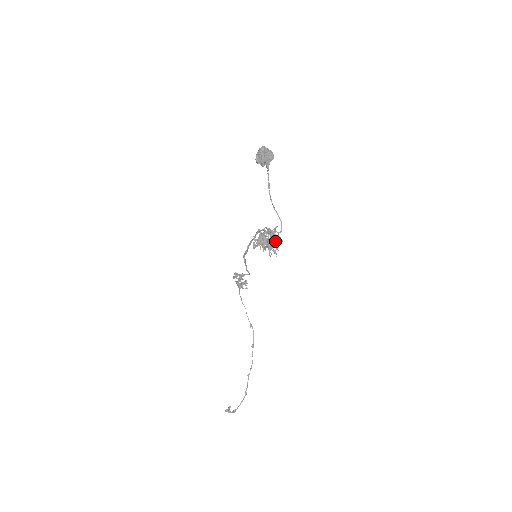
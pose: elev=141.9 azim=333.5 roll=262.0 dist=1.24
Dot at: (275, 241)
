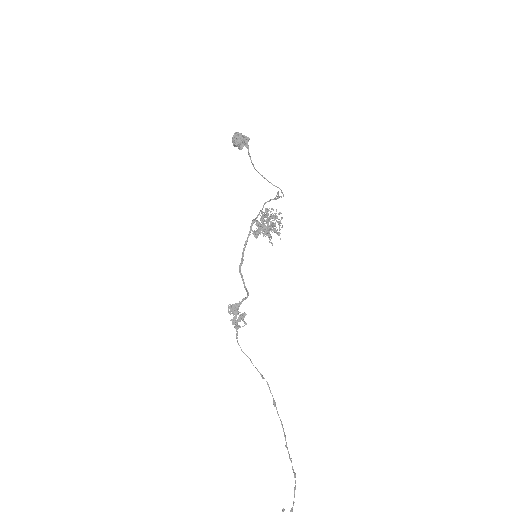
Dot at: (274, 224)
